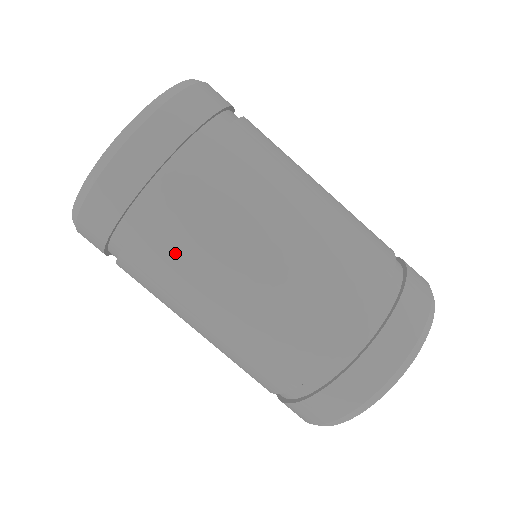
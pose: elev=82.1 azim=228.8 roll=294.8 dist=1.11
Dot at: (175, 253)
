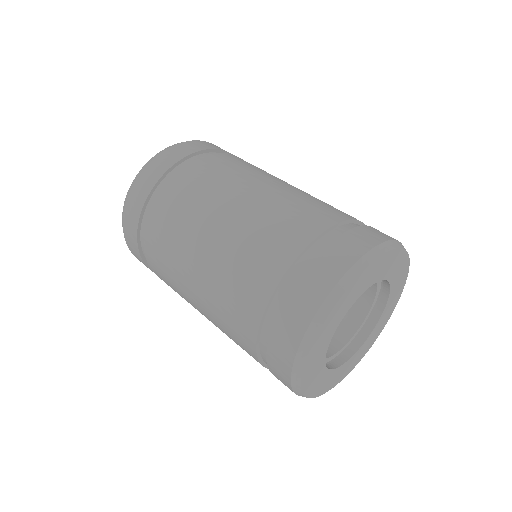
Dot at: (178, 209)
